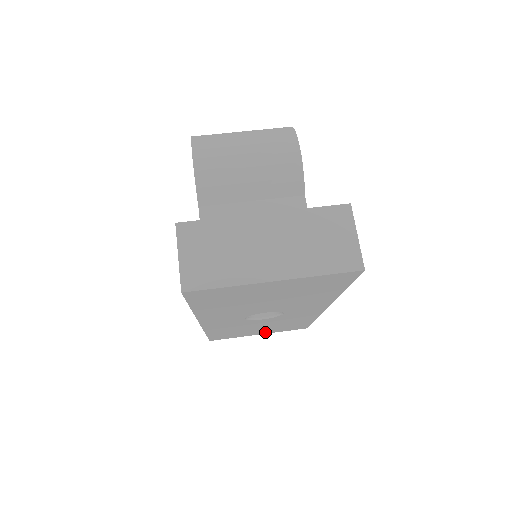
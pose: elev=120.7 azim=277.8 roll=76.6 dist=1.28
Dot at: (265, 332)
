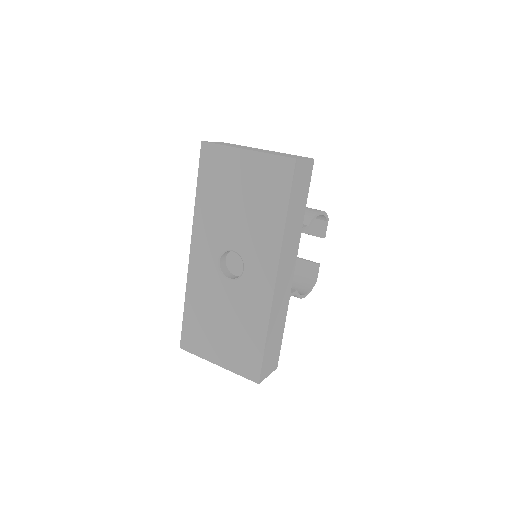
Dot at: (223, 359)
